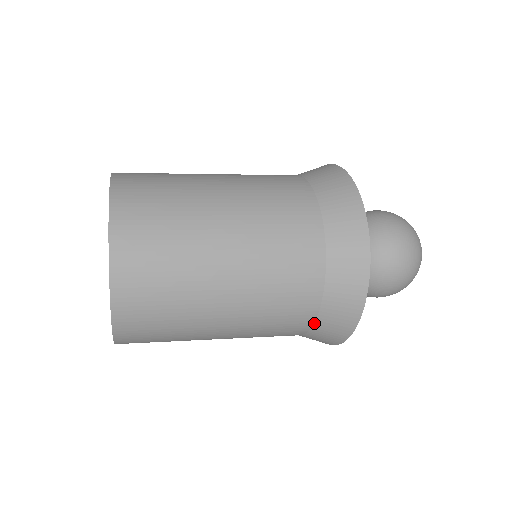
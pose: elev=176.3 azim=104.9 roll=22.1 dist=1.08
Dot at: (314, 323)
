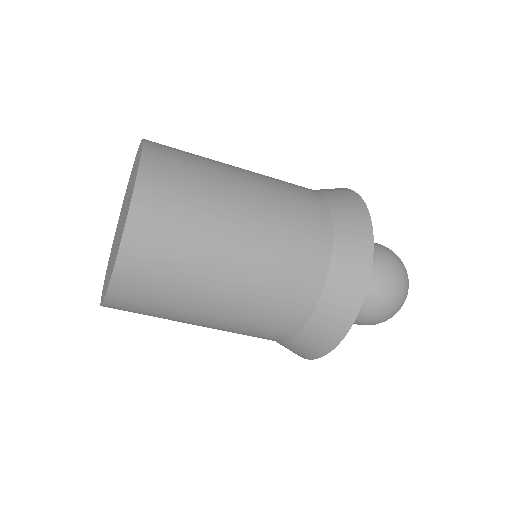
Dot at: (307, 322)
